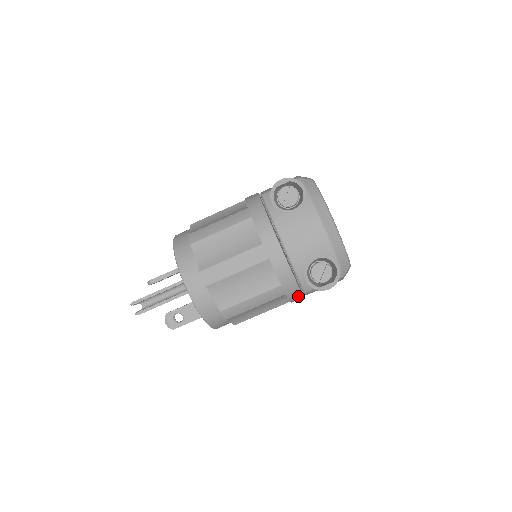
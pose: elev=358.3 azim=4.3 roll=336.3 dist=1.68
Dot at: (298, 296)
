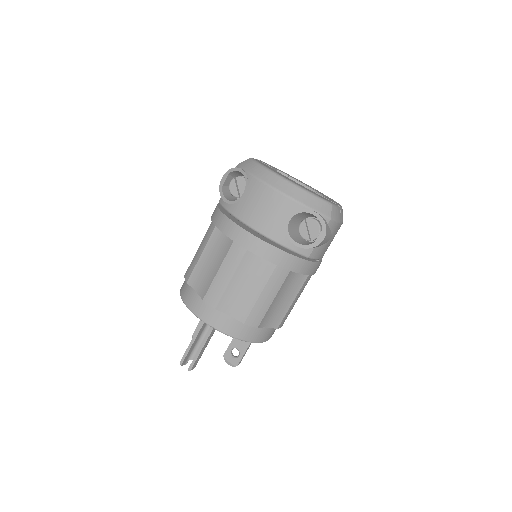
Dot at: (305, 265)
